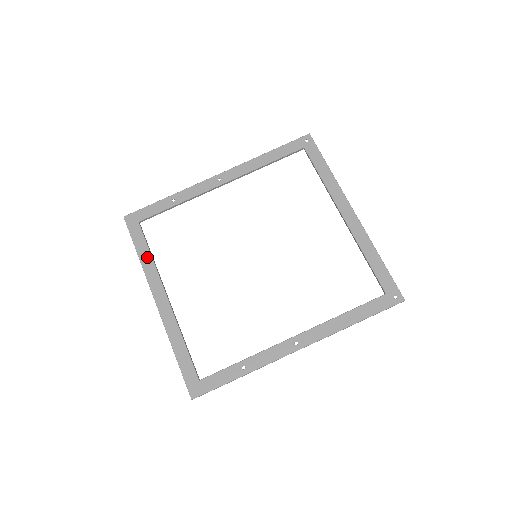
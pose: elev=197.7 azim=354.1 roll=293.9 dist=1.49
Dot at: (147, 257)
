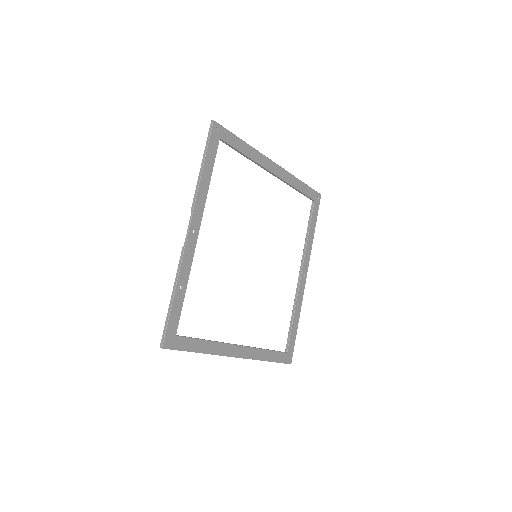
Dot at: (207, 345)
